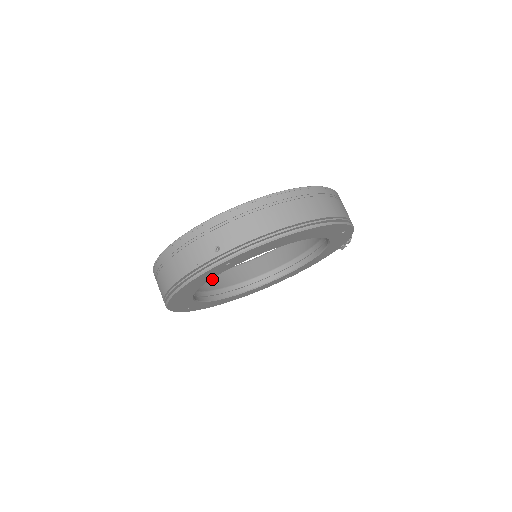
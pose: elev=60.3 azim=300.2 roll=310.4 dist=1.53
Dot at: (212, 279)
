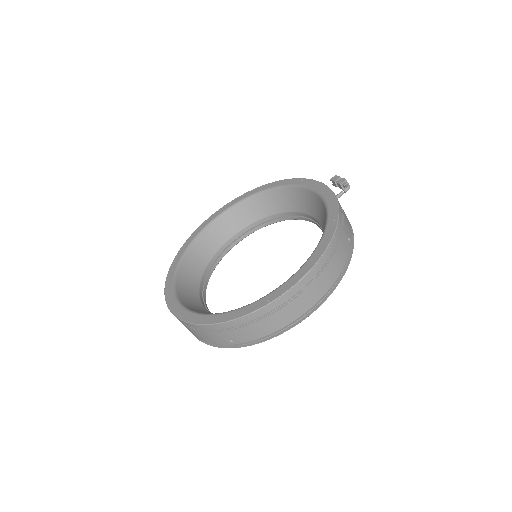
Dot at: (210, 236)
